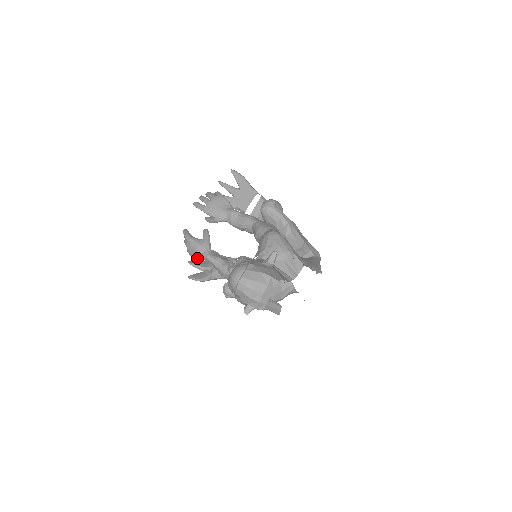
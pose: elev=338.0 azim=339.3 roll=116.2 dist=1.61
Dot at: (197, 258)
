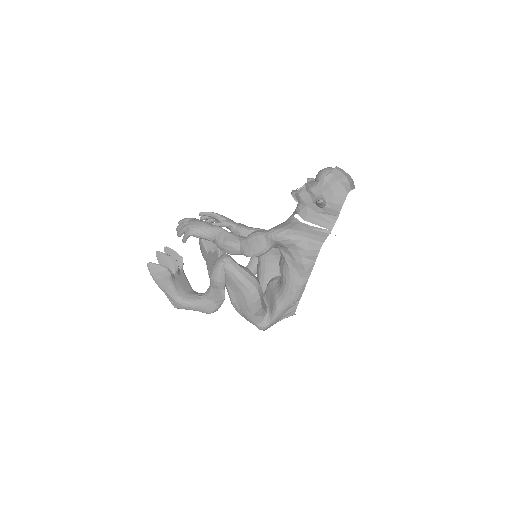
Dot at: (197, 231)
